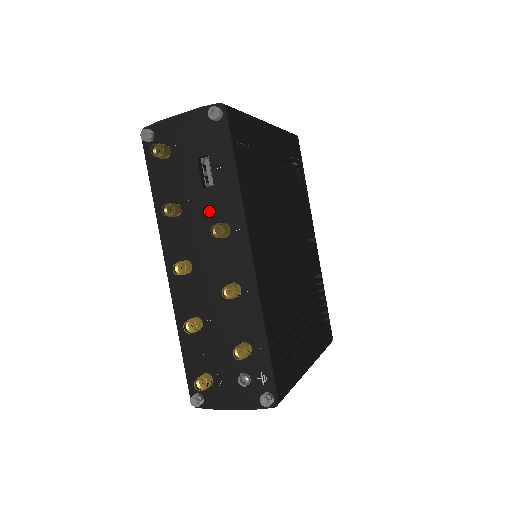
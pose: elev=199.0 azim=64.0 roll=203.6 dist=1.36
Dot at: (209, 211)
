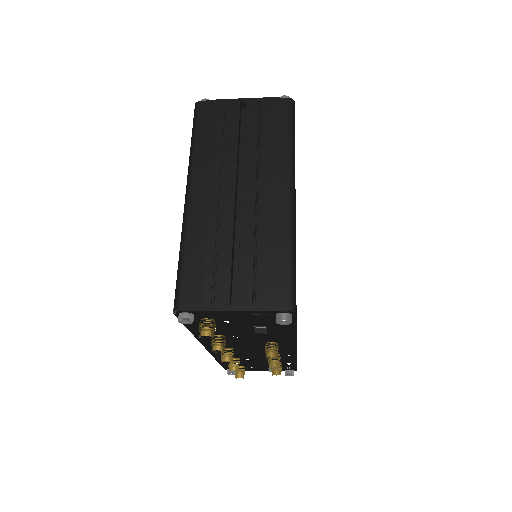
Dot at: (259, 339)
